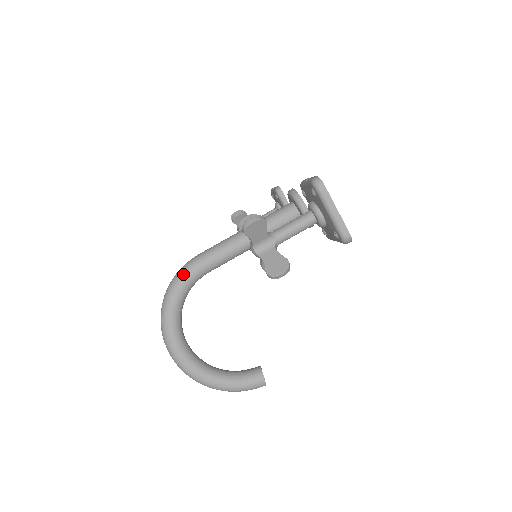
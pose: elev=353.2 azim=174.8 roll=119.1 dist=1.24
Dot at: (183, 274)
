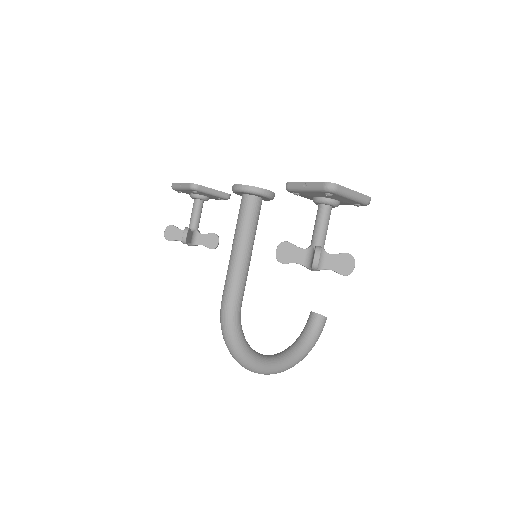
Dot at: (232, 325)
